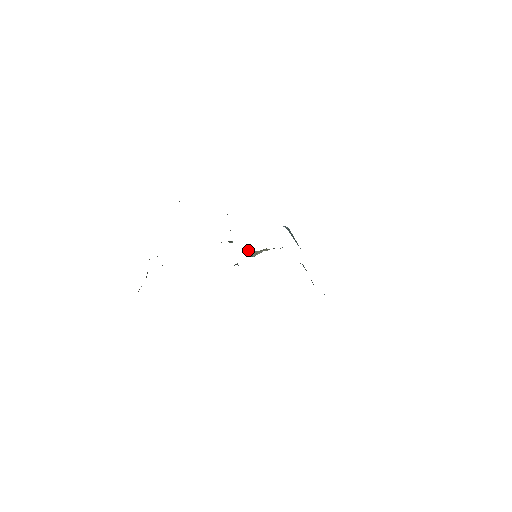
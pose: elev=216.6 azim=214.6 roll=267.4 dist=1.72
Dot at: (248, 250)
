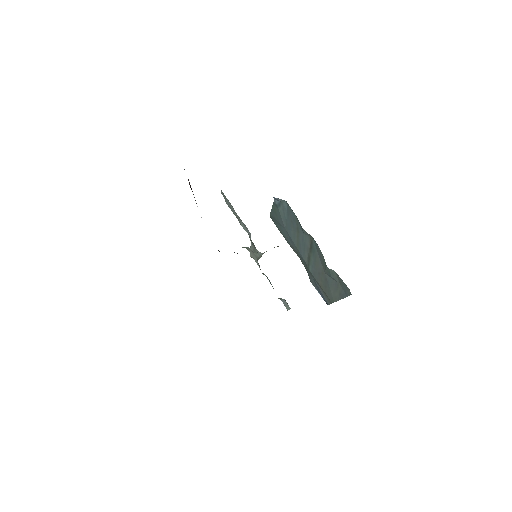
Dot at: (253, 251)
